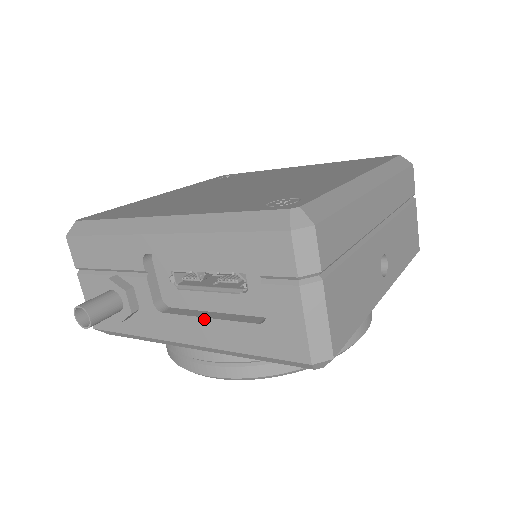
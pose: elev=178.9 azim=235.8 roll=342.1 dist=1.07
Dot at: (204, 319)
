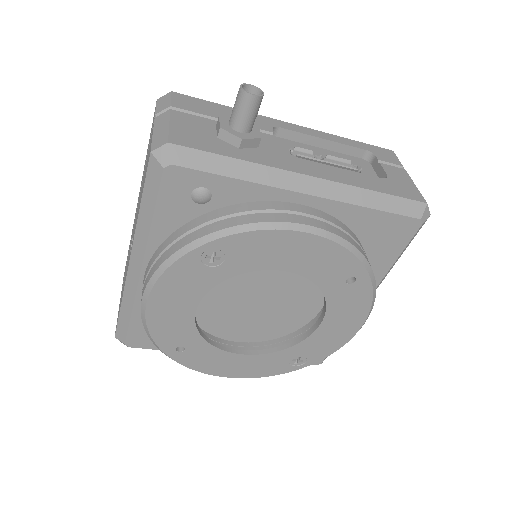
Dot at: (334, 167)
